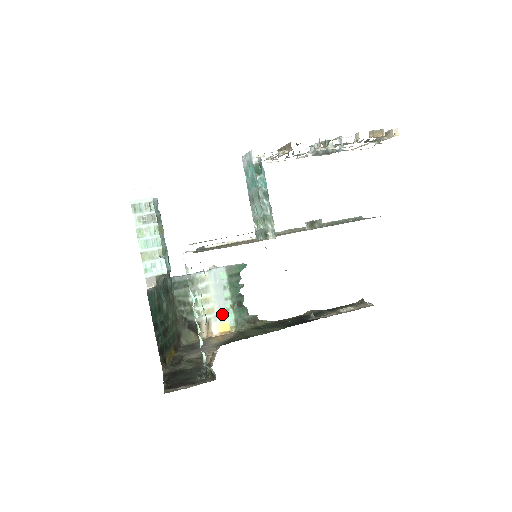
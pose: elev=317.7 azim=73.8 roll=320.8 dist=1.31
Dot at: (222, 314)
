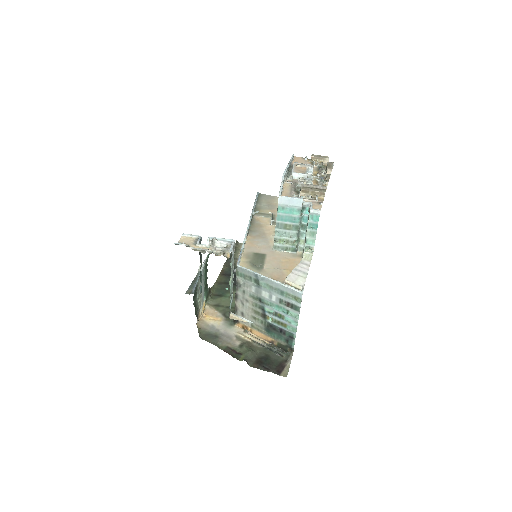
Dot at: (203, 299)
